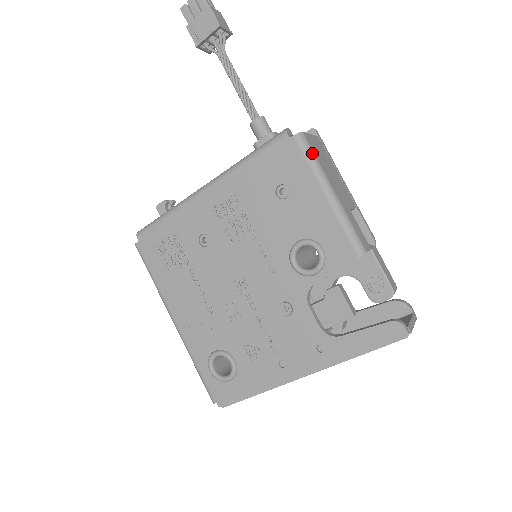
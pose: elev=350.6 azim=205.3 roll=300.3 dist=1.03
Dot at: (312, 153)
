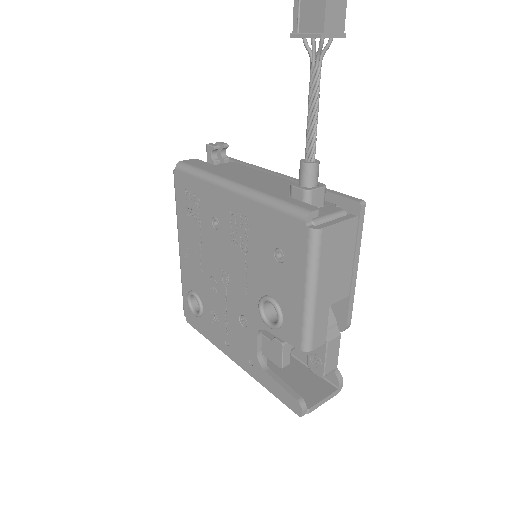
Dot at: (317, 253)
